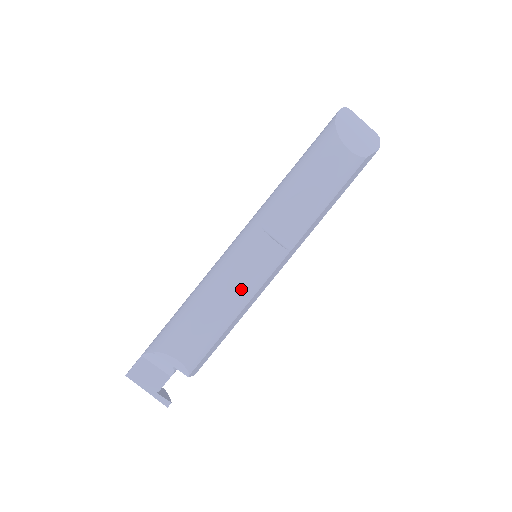
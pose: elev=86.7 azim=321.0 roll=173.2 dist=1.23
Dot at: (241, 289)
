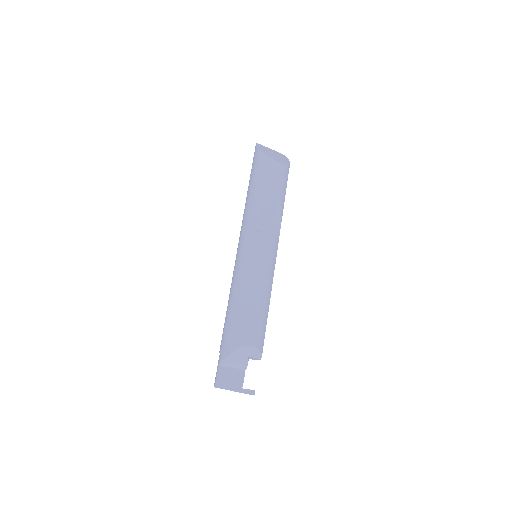
Dot at: (266, 276)
